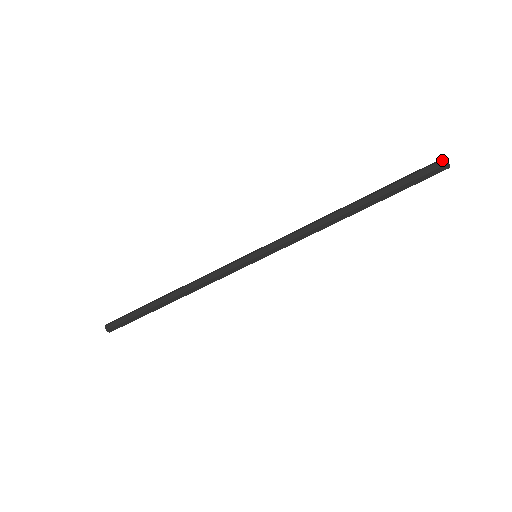
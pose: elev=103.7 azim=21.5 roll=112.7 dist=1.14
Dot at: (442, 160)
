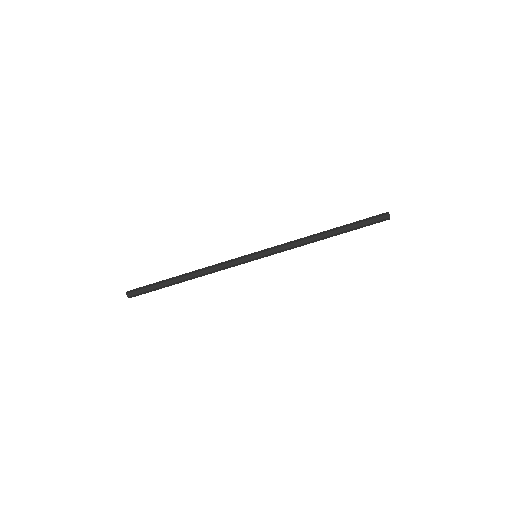
Dot at: (387, 214)
